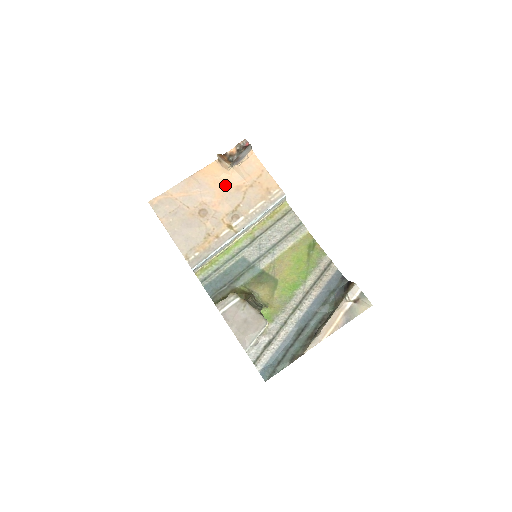
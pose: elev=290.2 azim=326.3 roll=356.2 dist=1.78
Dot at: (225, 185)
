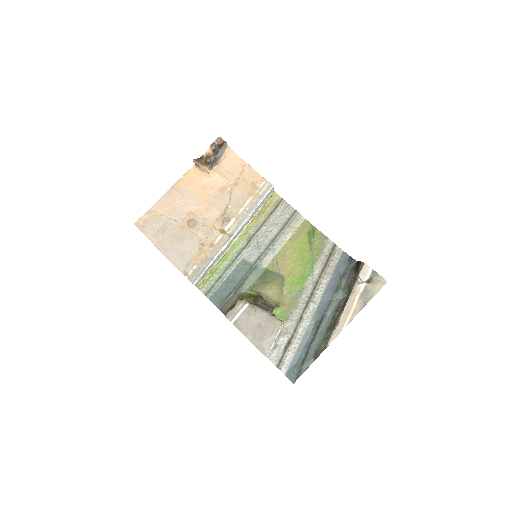
Dot at: (208, 189)
